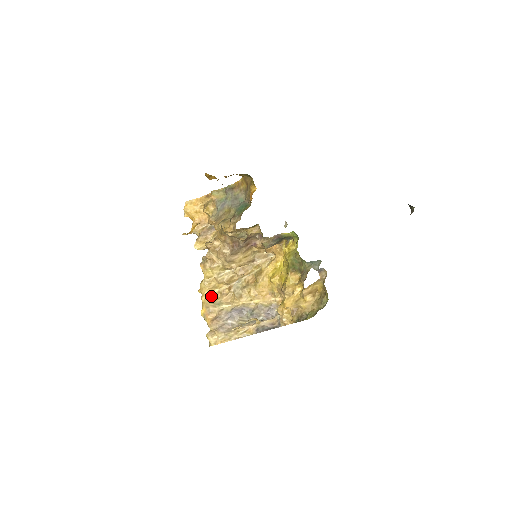
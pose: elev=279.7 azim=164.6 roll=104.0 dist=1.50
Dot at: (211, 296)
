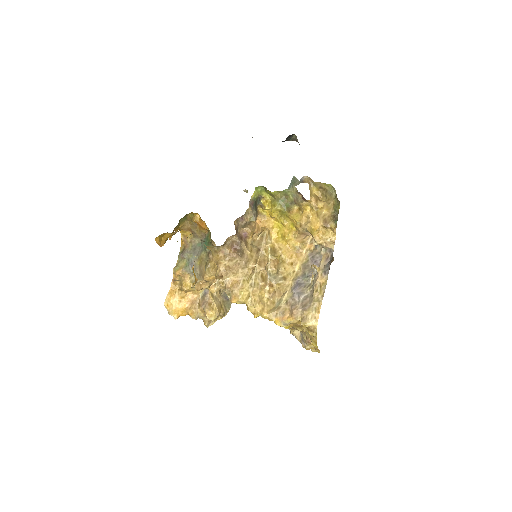
Dot at: (267, 307)
